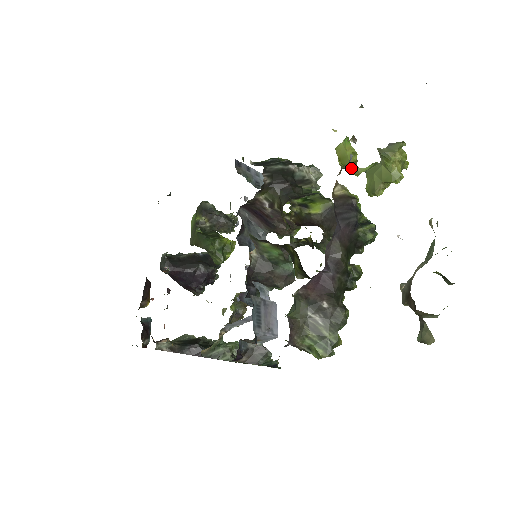
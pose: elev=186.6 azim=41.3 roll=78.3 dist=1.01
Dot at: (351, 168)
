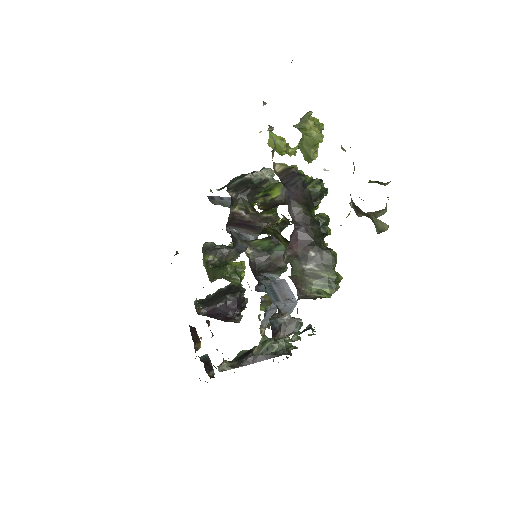
Dot at: (287, 151)
